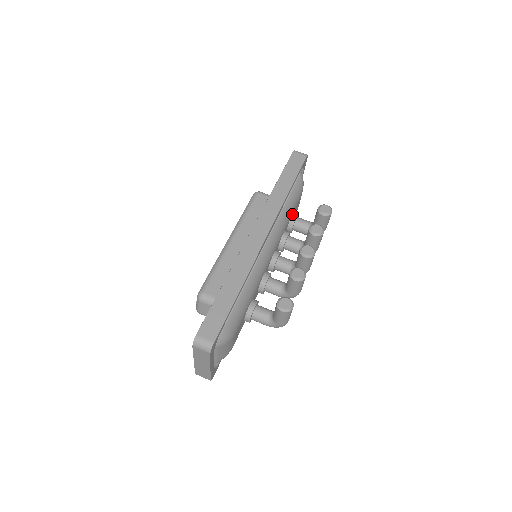
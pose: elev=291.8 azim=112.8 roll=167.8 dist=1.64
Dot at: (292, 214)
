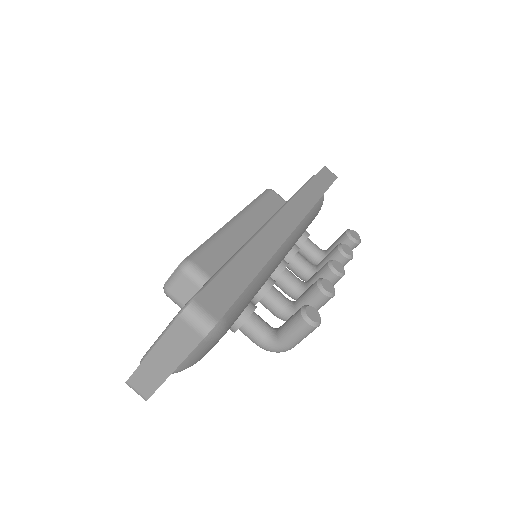
Dot at: (305, 230)
